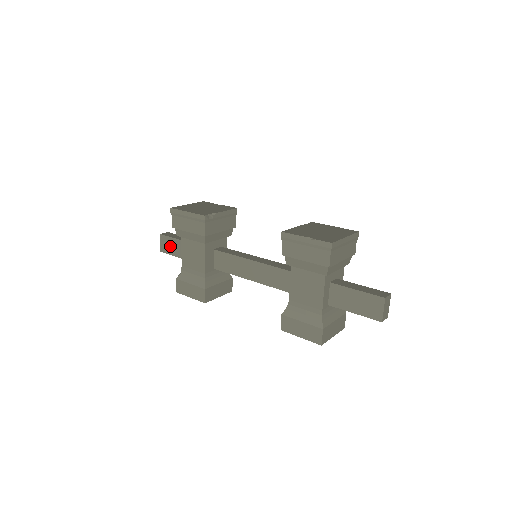
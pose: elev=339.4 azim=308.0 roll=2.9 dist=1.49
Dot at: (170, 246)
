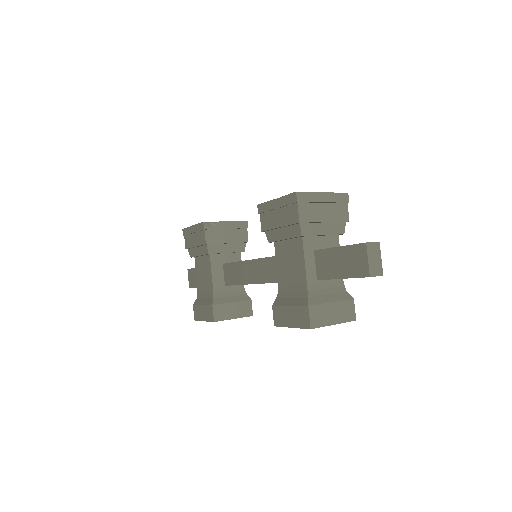
Dot at: (195, 278)
